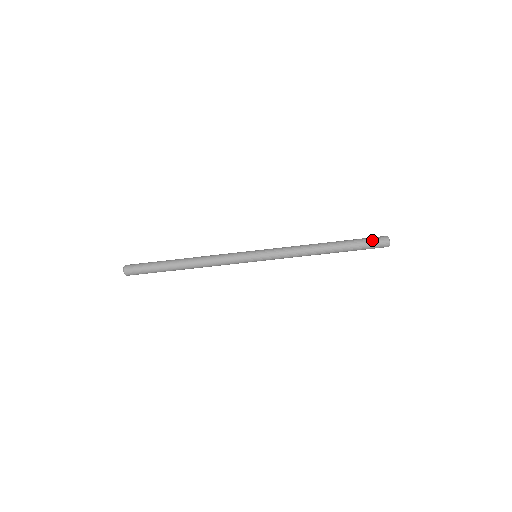
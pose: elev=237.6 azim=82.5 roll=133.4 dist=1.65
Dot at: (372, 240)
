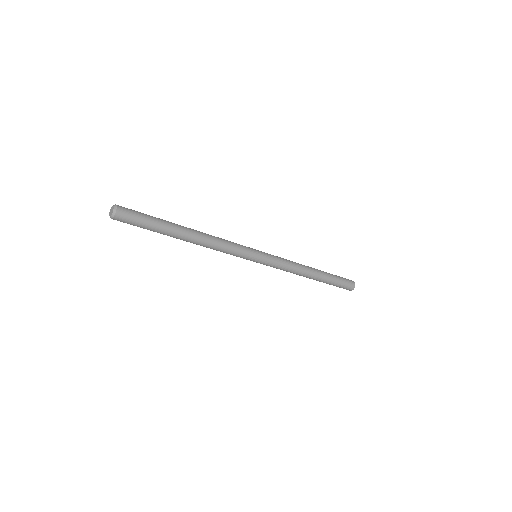
Dot at: (344, 279)
